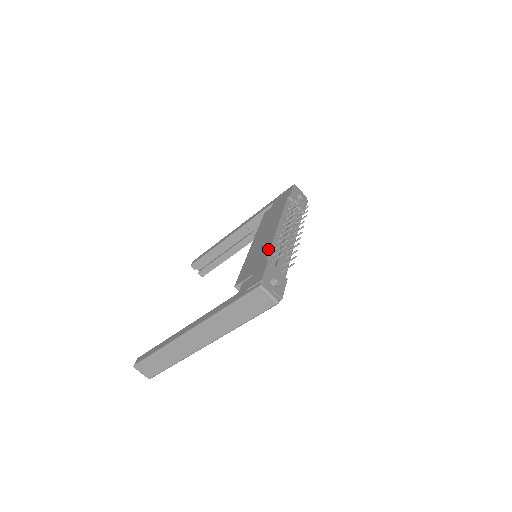
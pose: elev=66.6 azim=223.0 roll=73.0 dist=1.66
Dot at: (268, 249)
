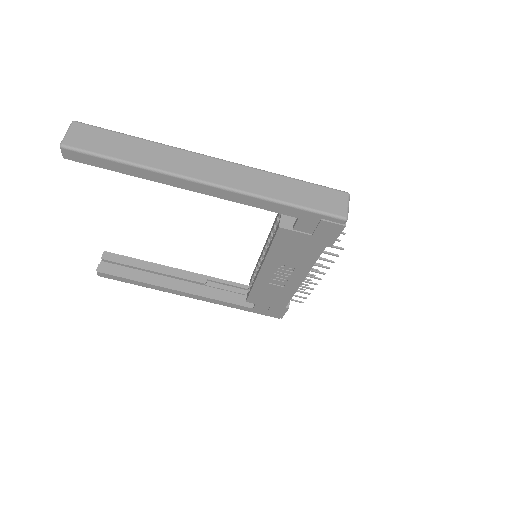
Dot at: occluded
